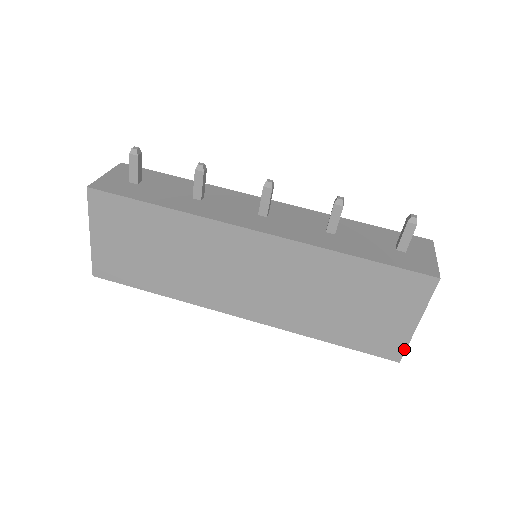
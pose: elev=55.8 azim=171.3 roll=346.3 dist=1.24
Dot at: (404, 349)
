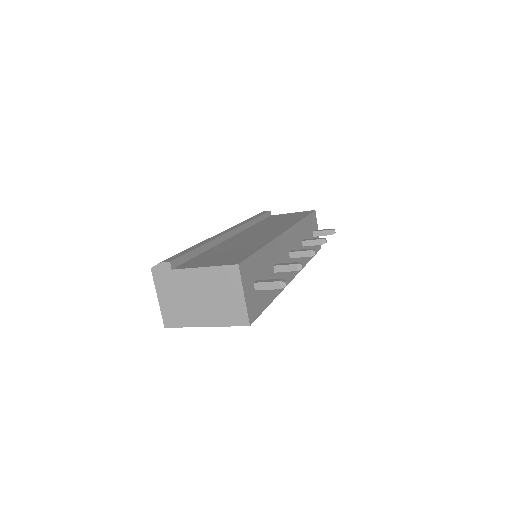
Dot at: occluded
